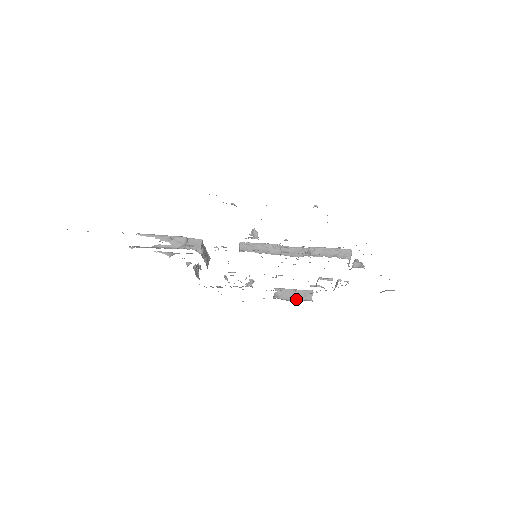
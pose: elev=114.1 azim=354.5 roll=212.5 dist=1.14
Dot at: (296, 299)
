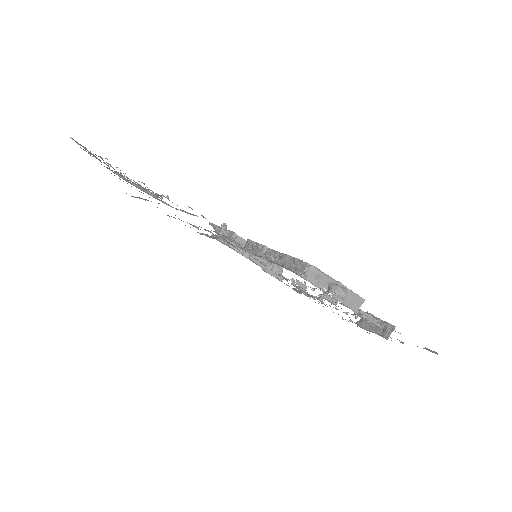
Dot at: (374, 331)
